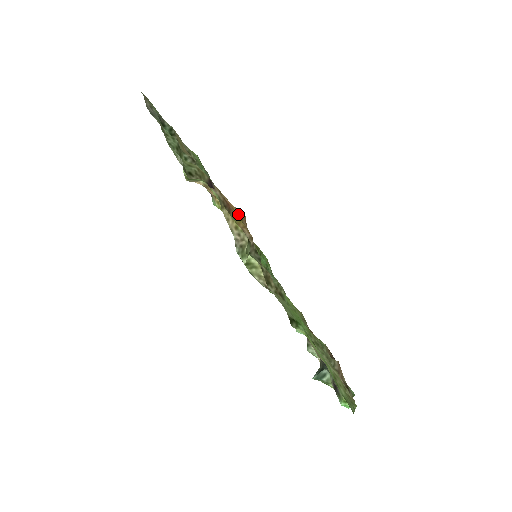
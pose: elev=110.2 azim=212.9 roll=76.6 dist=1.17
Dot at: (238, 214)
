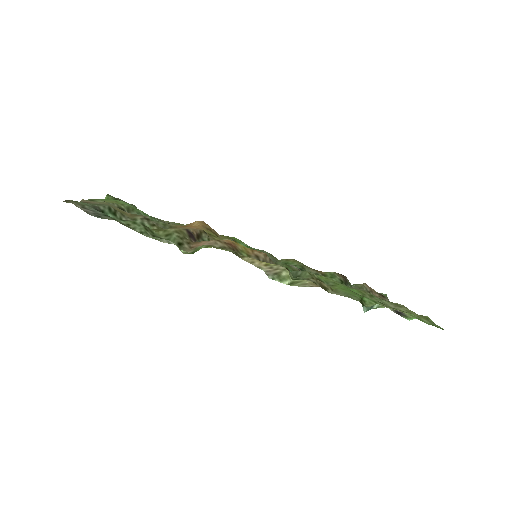
Dot at: (207, 229)
